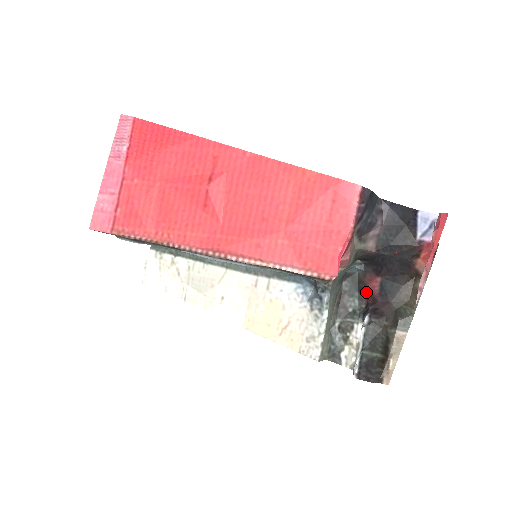
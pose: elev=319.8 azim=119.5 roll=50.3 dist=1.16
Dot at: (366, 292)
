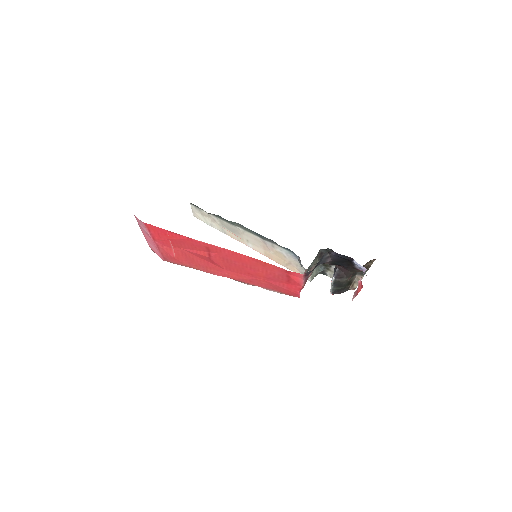
Dot at: occluded
